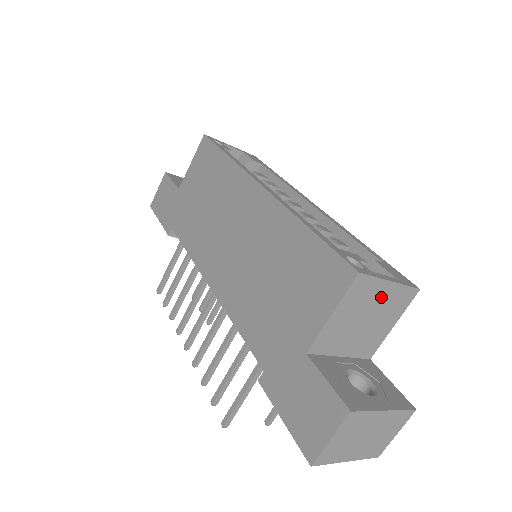
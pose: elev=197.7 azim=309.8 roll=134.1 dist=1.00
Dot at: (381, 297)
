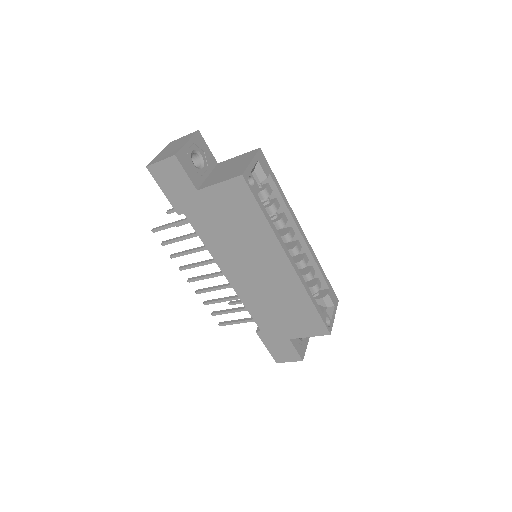
Dot at: occluded
